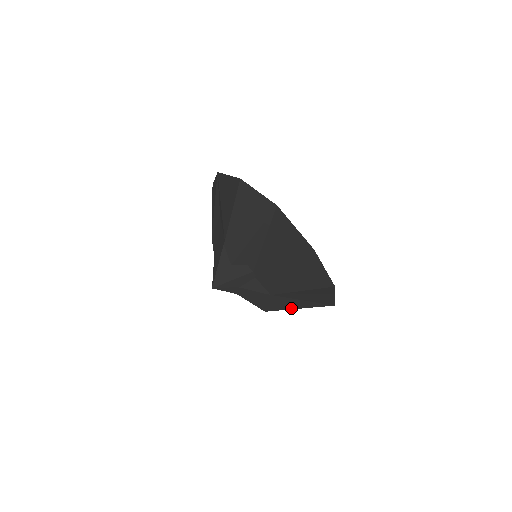
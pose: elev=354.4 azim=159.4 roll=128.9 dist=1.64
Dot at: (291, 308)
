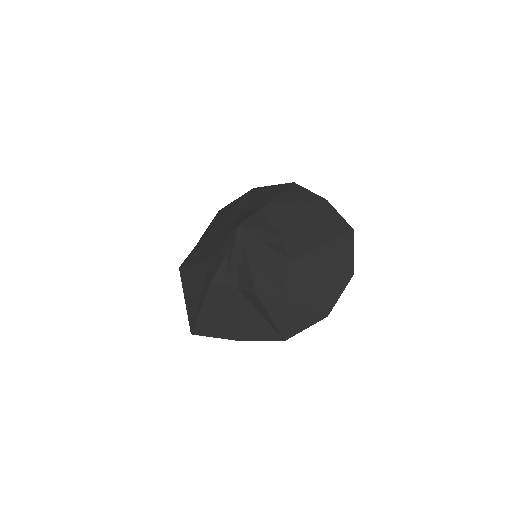
Dot at: (286, 301)
